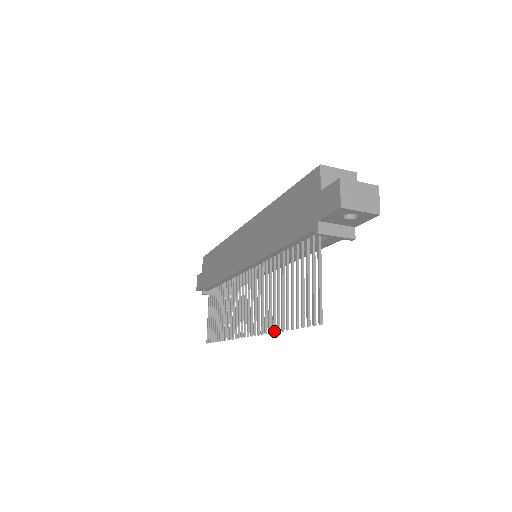
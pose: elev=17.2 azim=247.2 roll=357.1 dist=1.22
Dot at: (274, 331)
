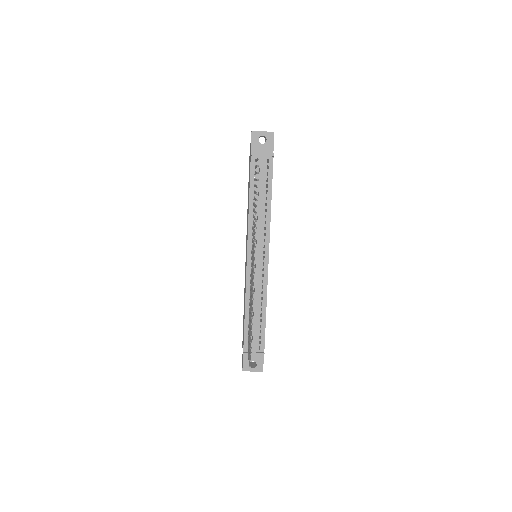
Dot at: (256, 220)
